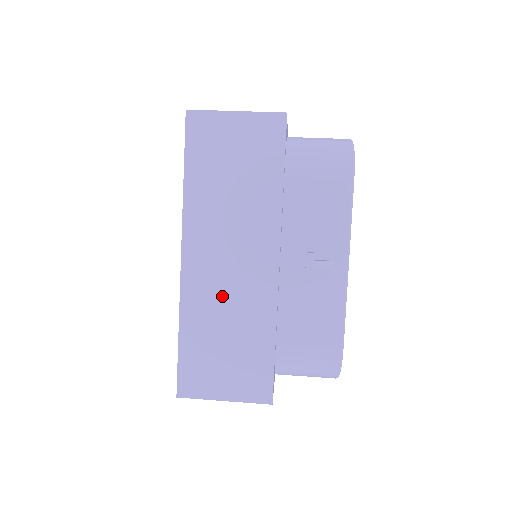
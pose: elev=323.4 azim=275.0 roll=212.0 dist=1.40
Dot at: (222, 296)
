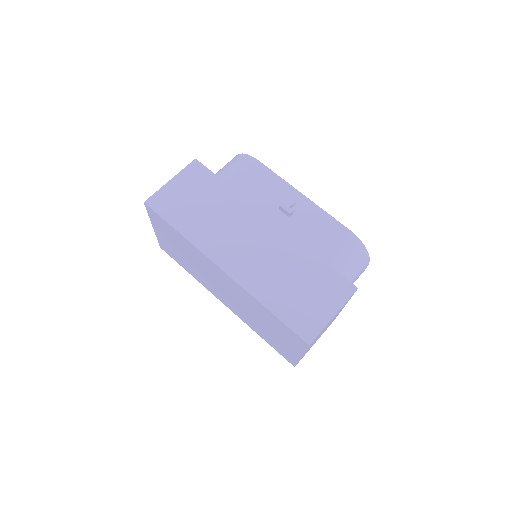
Dot at: (265, 265)
